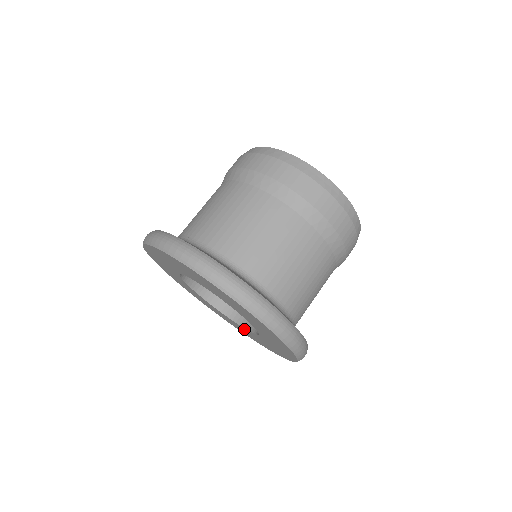
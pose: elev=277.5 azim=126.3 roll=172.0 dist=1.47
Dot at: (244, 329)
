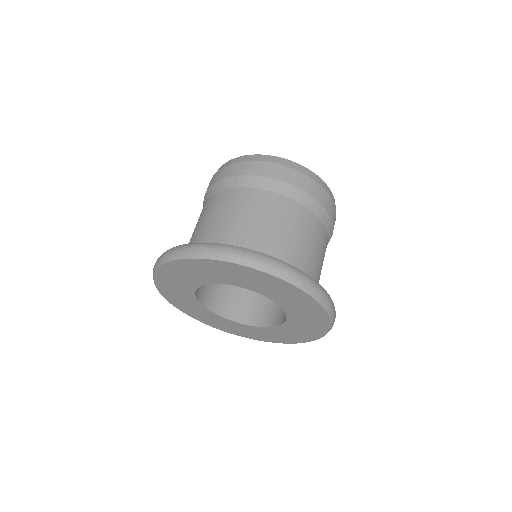
Dot at: (260, 329)
